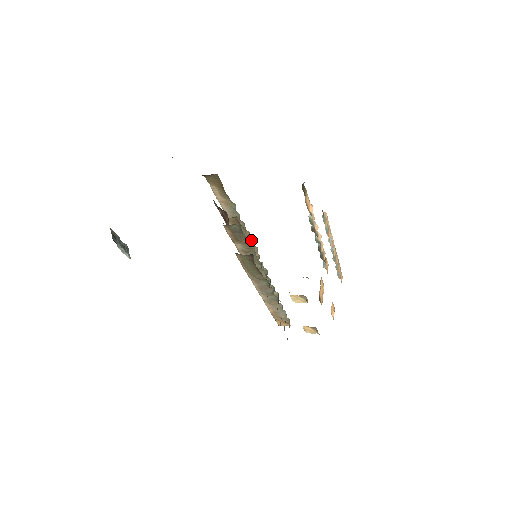
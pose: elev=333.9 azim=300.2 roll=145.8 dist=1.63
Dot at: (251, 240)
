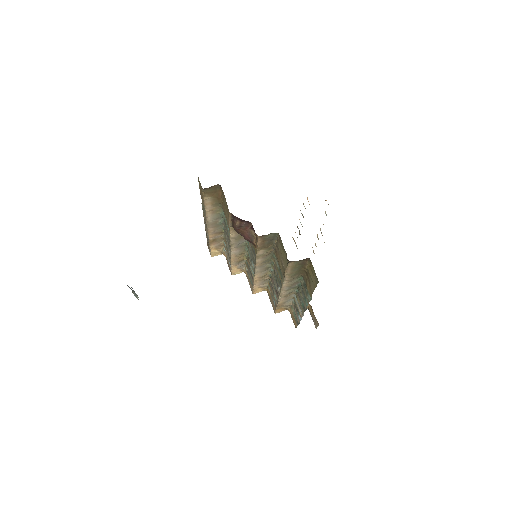
Dot at: (221, 240)
